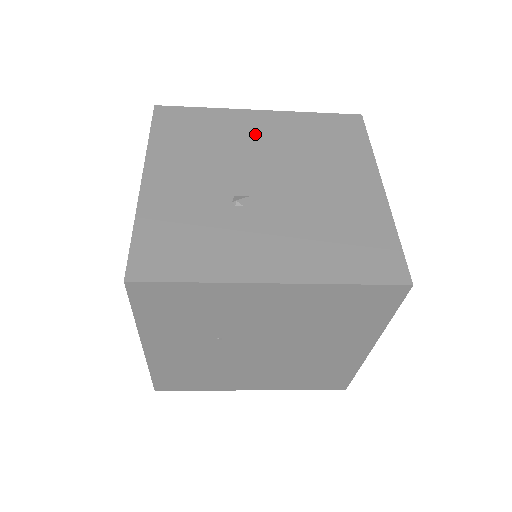
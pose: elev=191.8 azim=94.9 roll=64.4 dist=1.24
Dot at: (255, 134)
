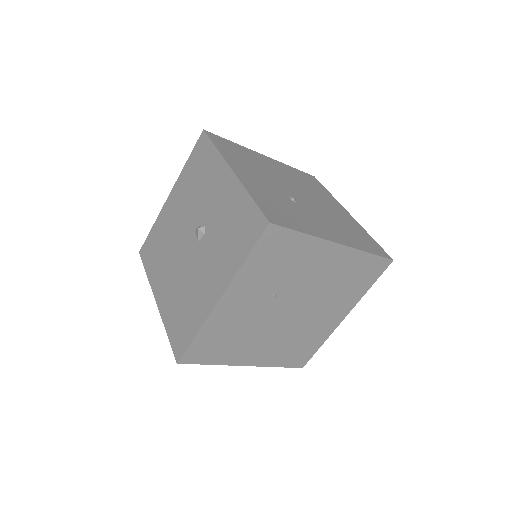
Dot at: (272, 167)
